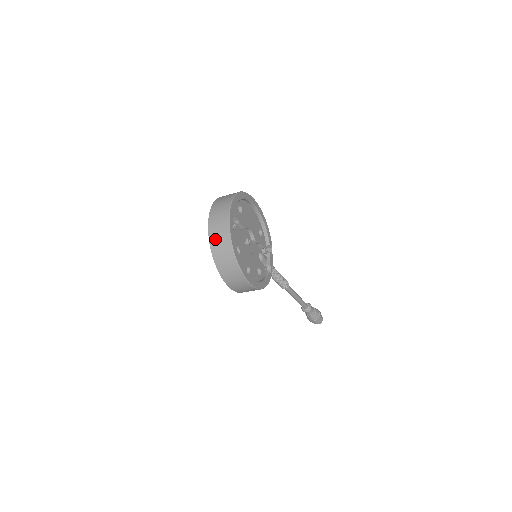
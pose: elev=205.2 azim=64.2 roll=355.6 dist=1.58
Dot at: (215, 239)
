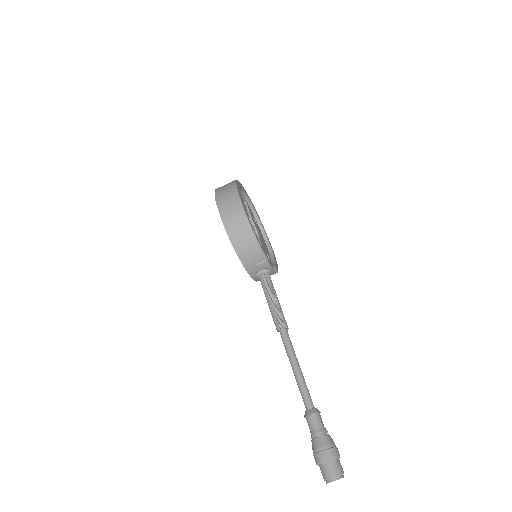
Dot at: occluded
